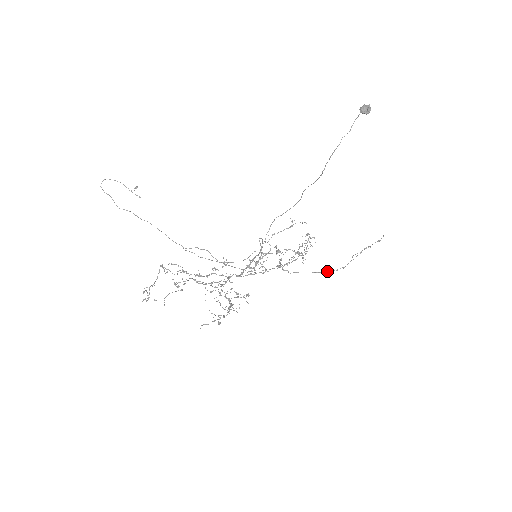
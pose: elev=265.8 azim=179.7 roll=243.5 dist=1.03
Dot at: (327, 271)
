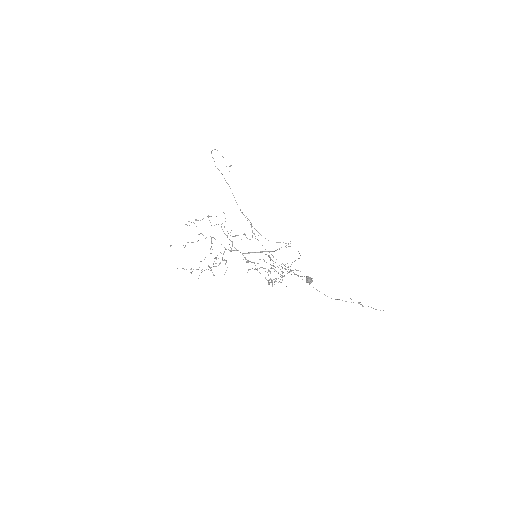
Dot at: occluded
